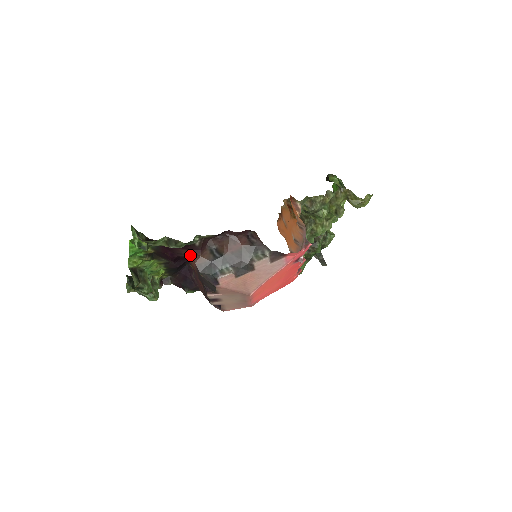
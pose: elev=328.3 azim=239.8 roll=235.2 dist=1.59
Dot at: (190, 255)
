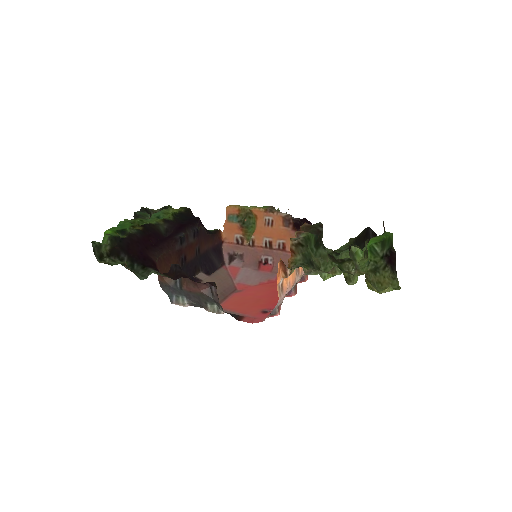
Dot at: (157, 267)
